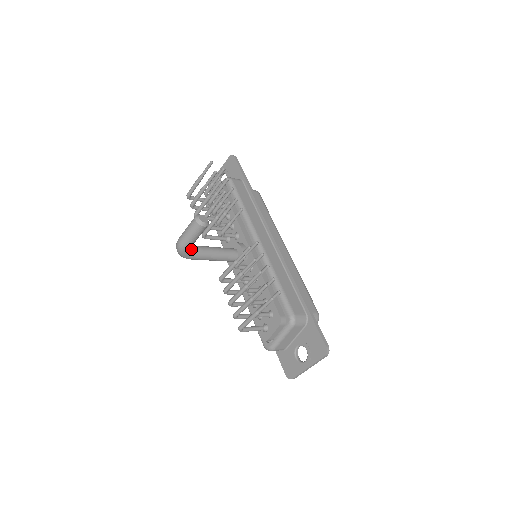
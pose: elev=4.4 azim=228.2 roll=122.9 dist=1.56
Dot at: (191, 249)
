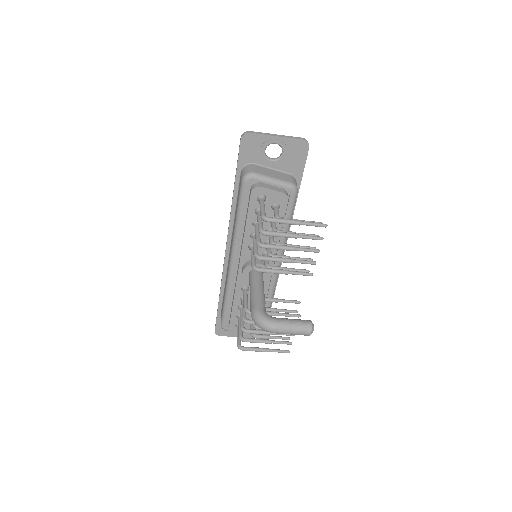
Dot at: occluded
